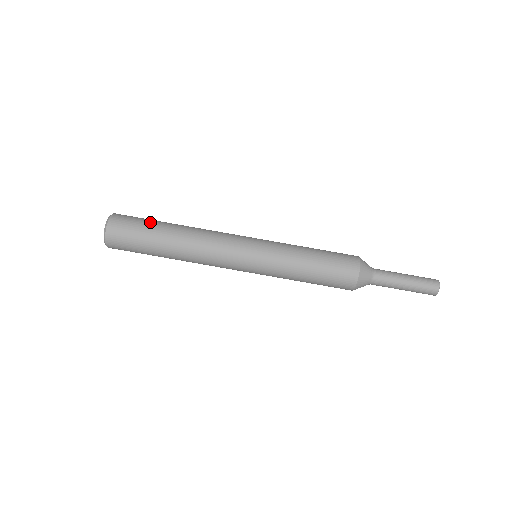
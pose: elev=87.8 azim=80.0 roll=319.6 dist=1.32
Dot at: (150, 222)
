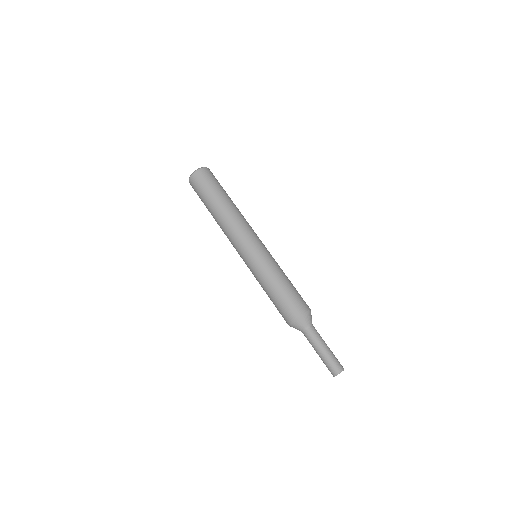
Dot at: occluded
